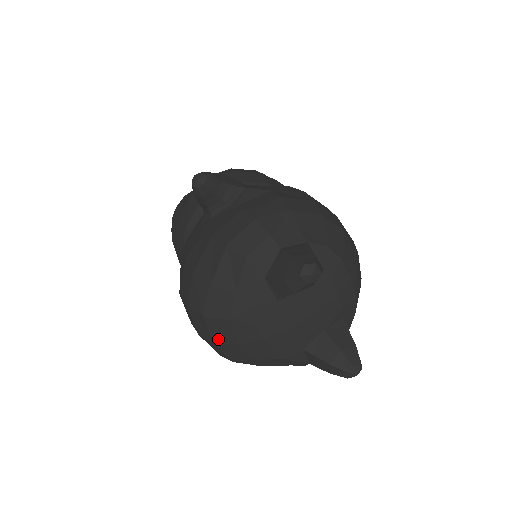
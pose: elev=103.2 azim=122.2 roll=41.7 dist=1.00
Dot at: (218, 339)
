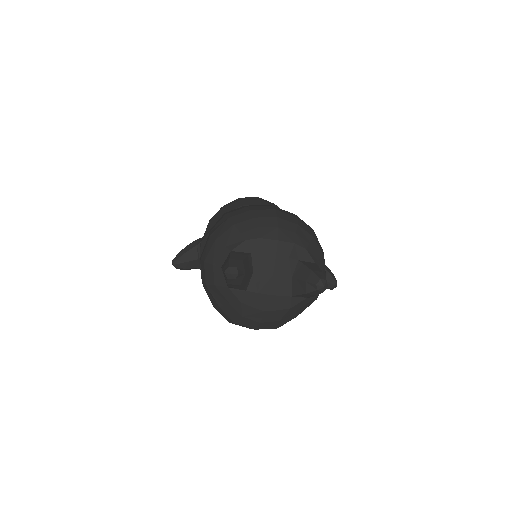
Dot at: (253, 327)
